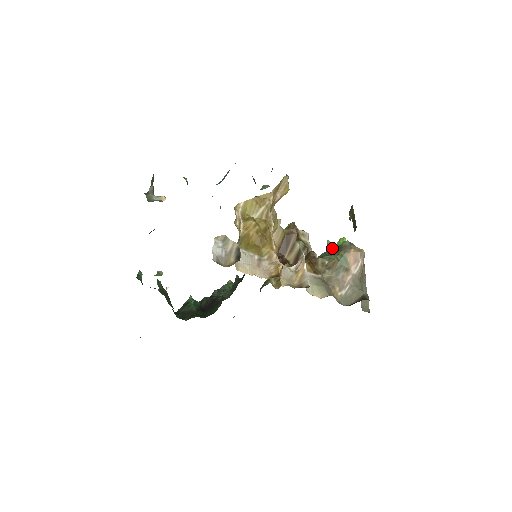
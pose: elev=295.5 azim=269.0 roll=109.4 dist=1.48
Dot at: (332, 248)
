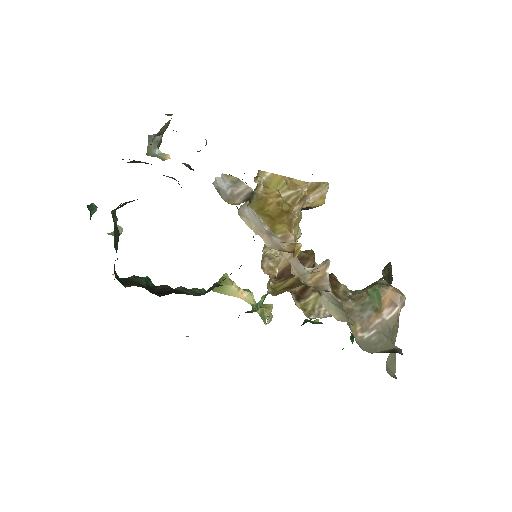
Dot at: occluded
